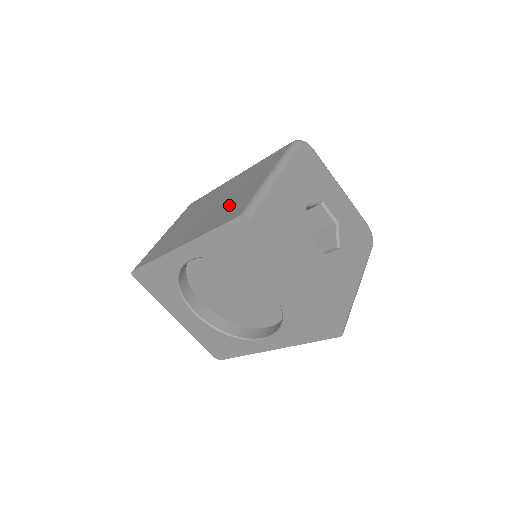
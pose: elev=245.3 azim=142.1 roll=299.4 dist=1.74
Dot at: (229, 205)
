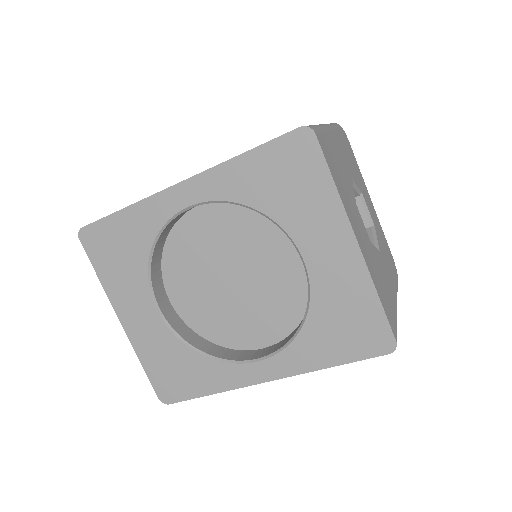
Dot at: occluded
